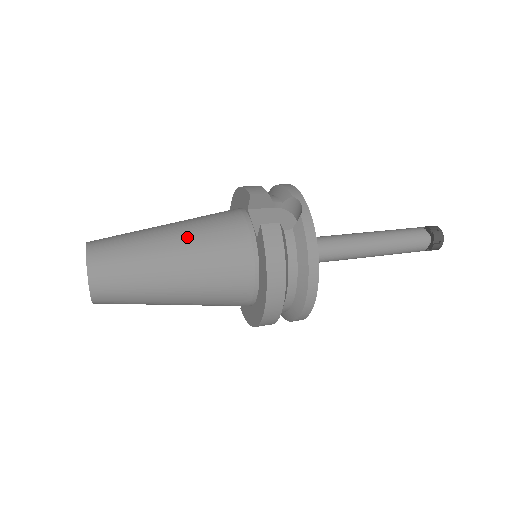
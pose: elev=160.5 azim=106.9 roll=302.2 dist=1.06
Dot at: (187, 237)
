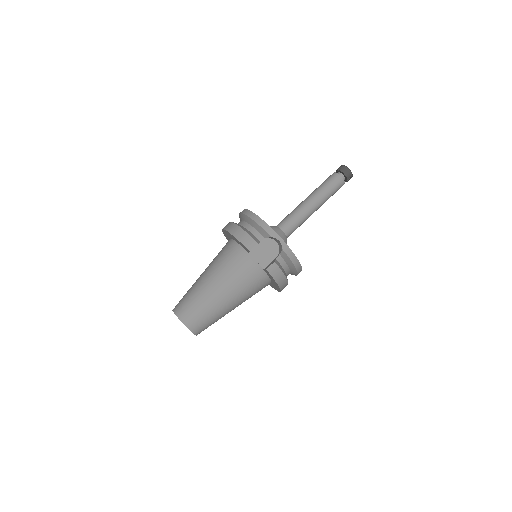
Dot at: (228, 288)
